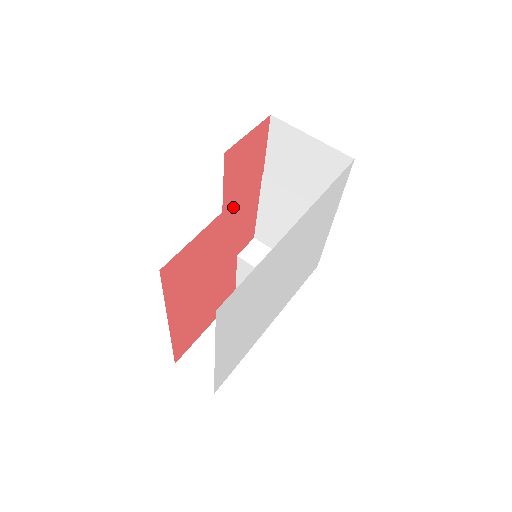
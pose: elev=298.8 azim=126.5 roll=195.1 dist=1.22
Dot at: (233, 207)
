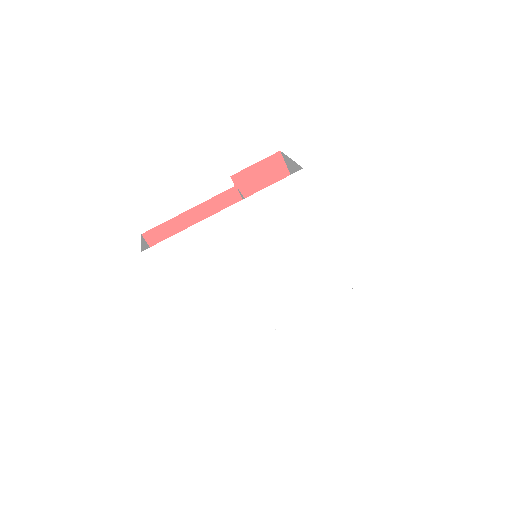
Dot at: (209, 206)
